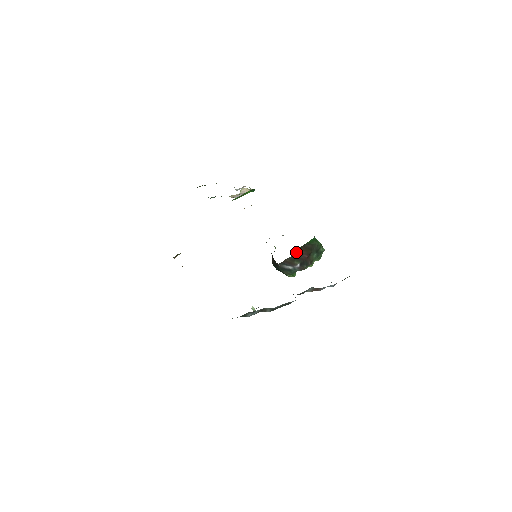
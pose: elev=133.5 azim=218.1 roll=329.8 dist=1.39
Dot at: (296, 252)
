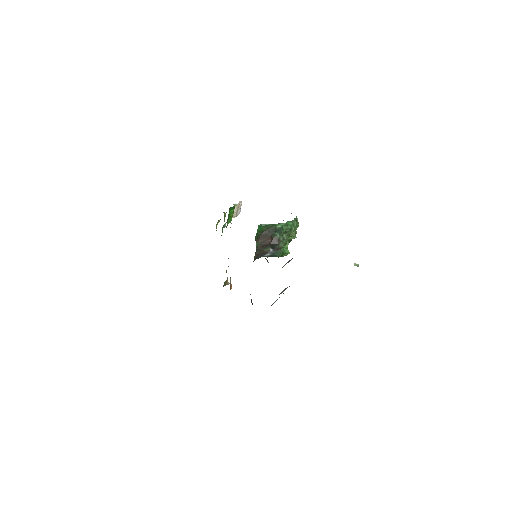
Dot at: (257, 245)
